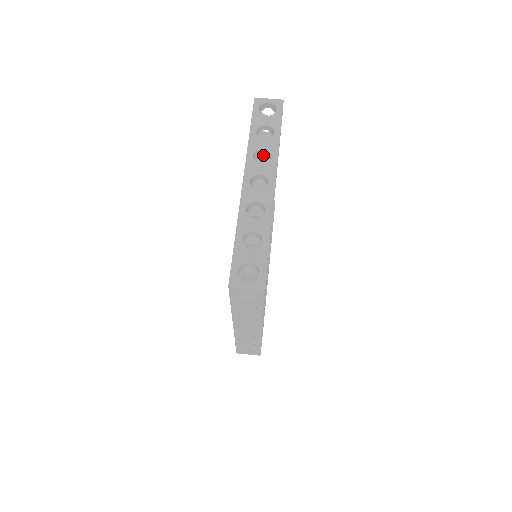
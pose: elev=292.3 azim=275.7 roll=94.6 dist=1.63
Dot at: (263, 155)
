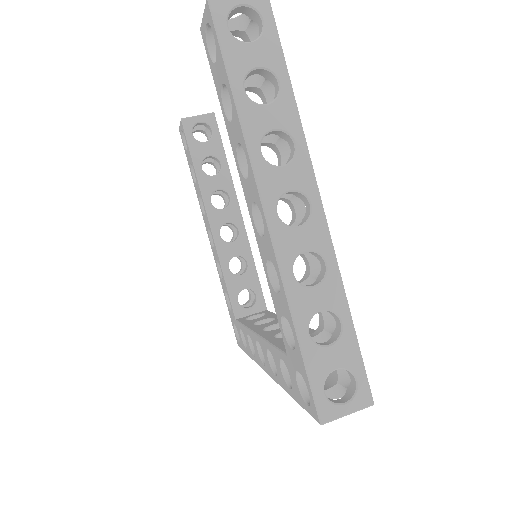
Dot at: occluded
